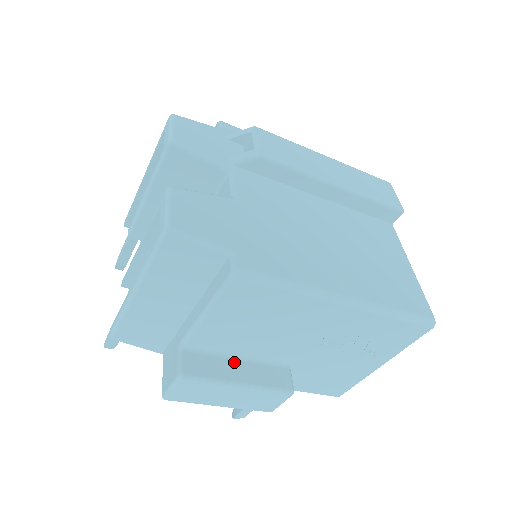
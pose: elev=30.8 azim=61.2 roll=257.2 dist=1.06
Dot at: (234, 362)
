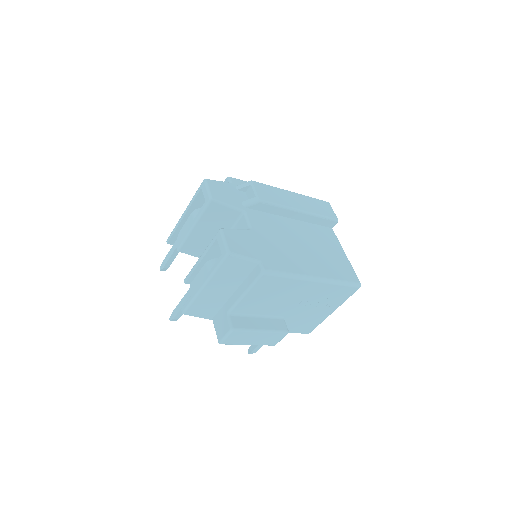
Dot at: (256, 319)
